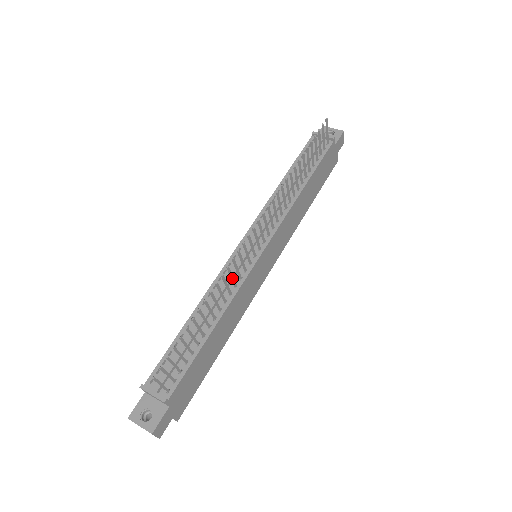
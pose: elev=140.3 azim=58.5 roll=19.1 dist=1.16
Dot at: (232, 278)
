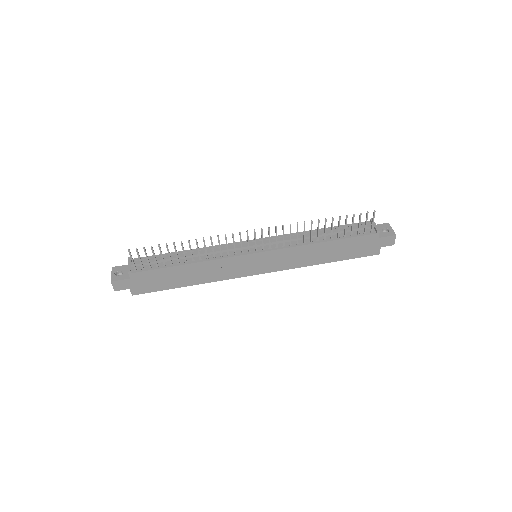
Dot at: (219, 247)
